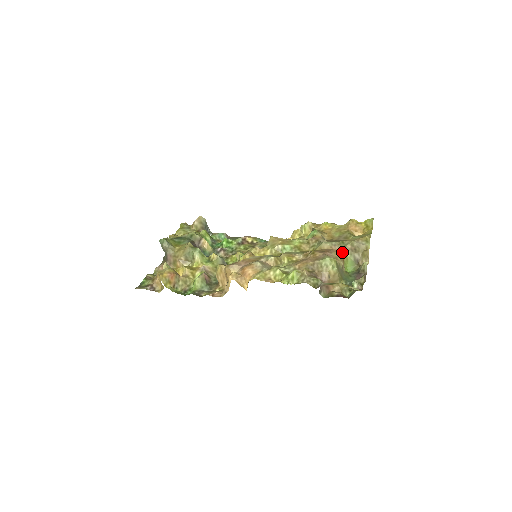
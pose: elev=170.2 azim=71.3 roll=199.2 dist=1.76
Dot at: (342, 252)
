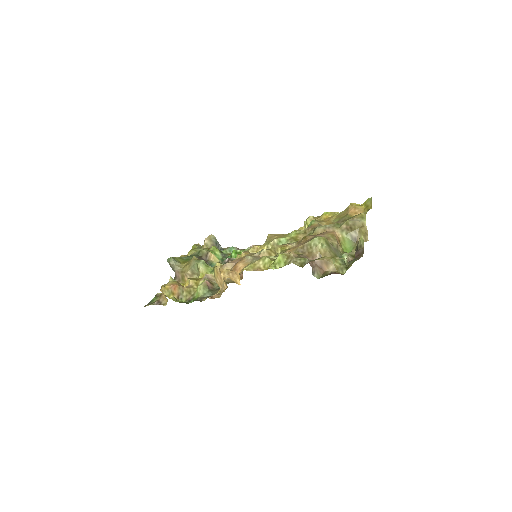
Dot at: (337, 233)
